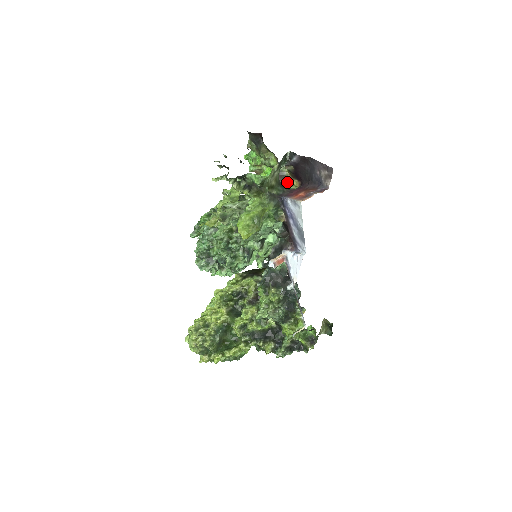
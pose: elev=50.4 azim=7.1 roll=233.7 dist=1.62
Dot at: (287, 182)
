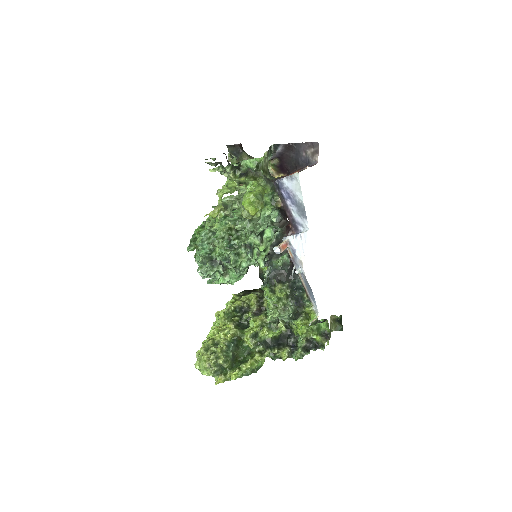
Dot at: occluded
